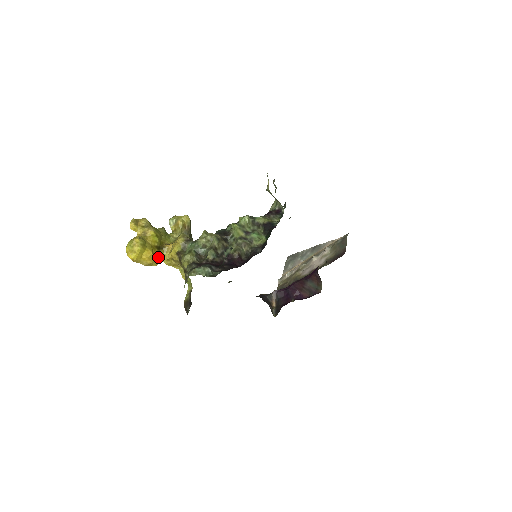
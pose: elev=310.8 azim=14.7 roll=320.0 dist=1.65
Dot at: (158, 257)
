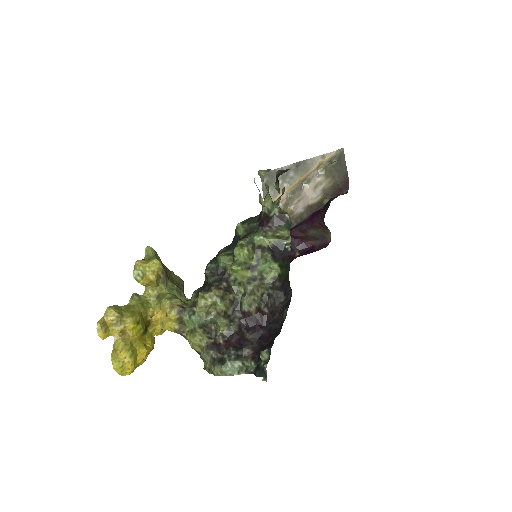
Dot at: (151, 341)
